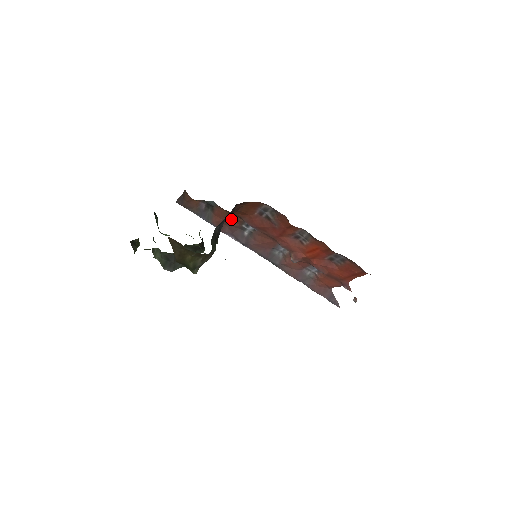
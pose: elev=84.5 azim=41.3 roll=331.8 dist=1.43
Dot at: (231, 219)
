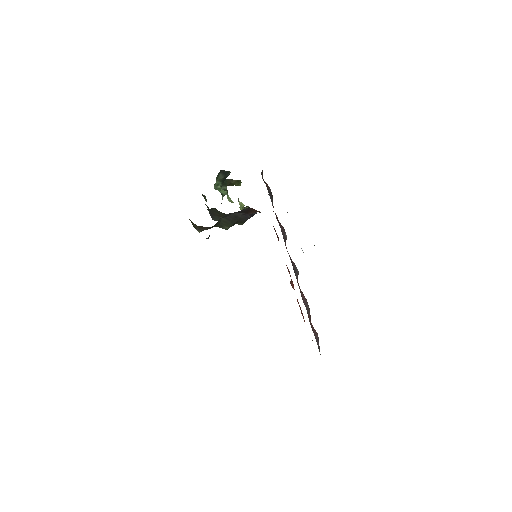
Dot at: occluded
